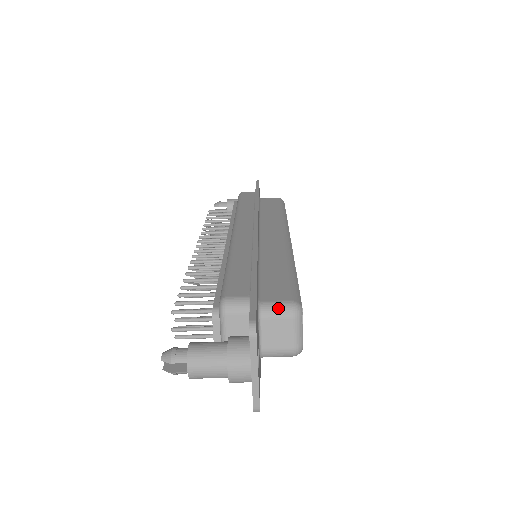
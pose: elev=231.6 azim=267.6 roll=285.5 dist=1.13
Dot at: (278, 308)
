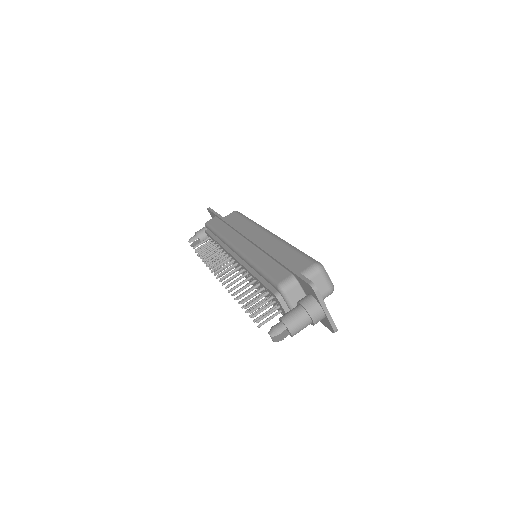
Dot at: (310, 272)
